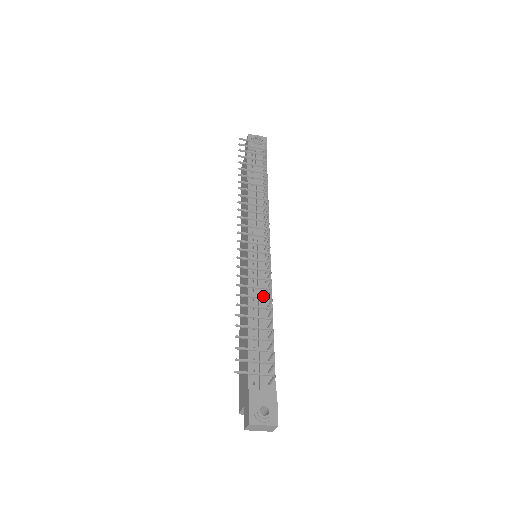
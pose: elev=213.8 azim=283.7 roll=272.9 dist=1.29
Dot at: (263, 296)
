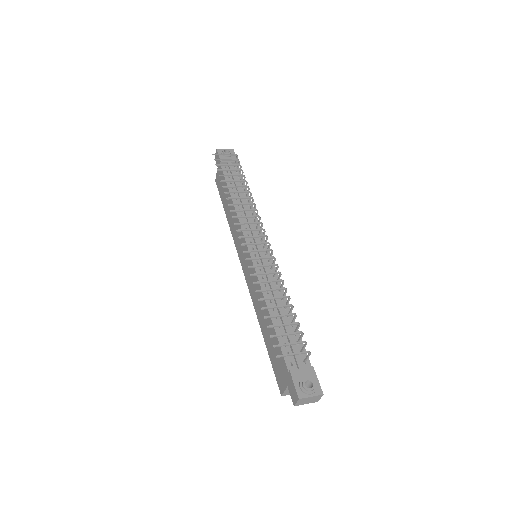
Dot at: occluded
